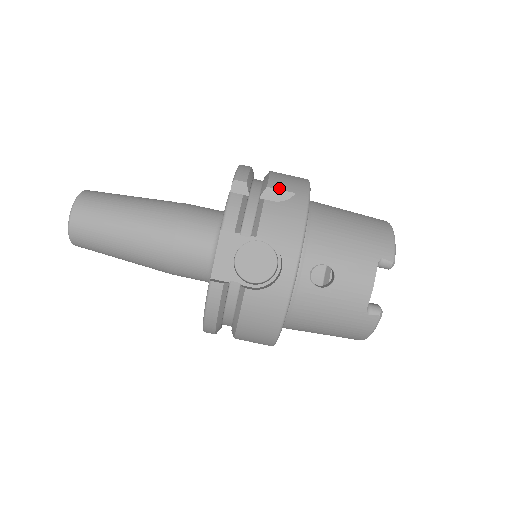
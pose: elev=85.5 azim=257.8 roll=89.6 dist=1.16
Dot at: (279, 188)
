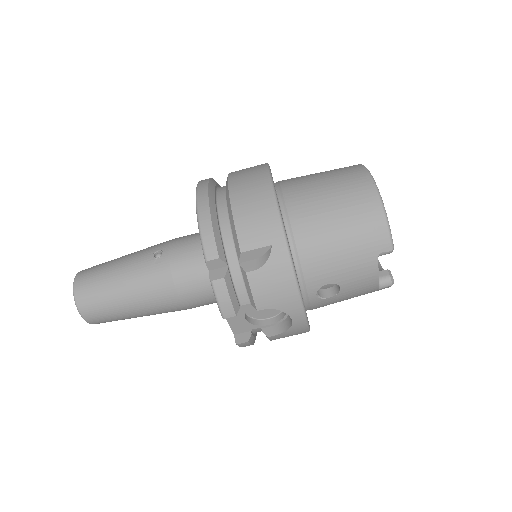
Dot at: (253, 247)
